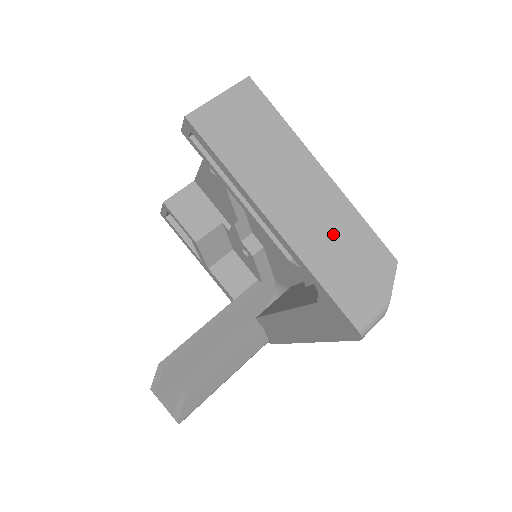
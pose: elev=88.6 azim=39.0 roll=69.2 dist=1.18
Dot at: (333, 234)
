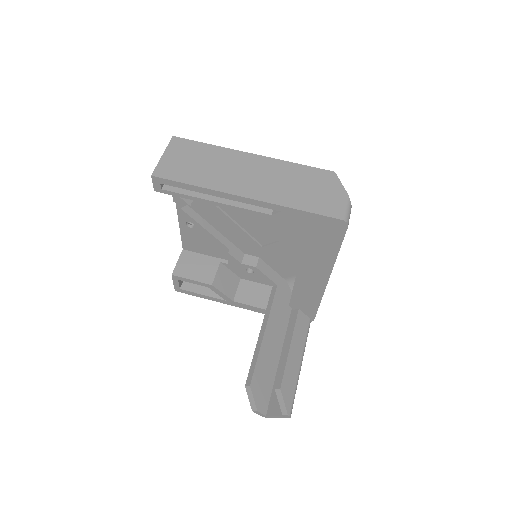
Dot at: (284, 181)
